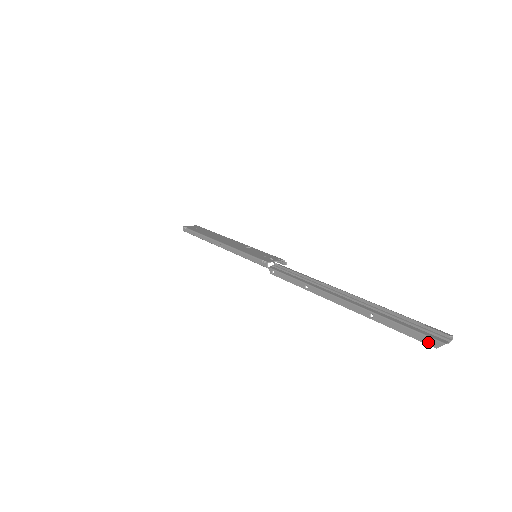
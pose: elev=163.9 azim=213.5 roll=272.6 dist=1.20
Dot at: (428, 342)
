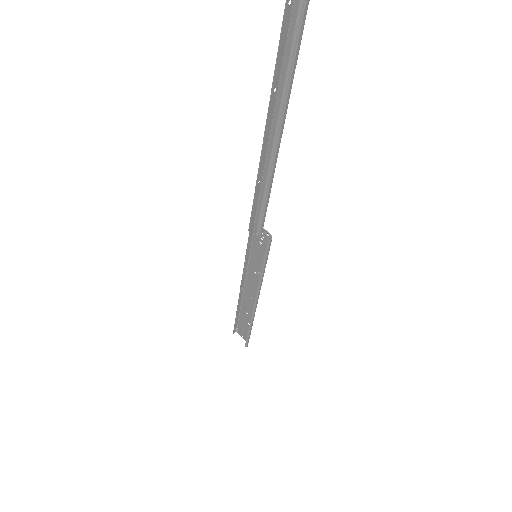
Dot at: (288, 5)
